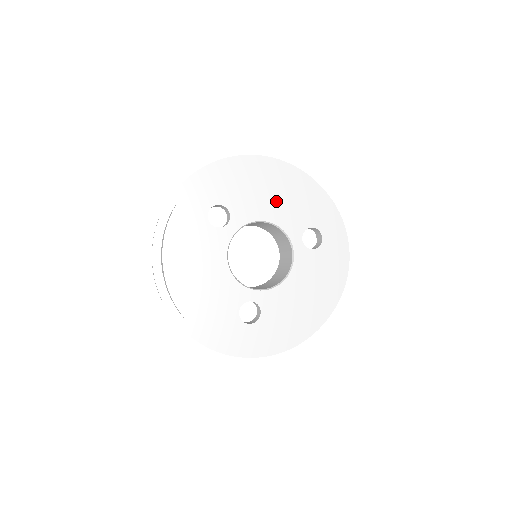
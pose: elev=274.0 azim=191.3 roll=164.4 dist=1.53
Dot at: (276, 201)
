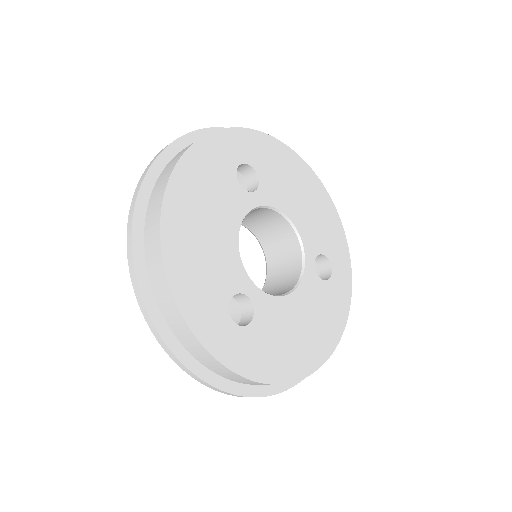
Dot at: (303, 206)
